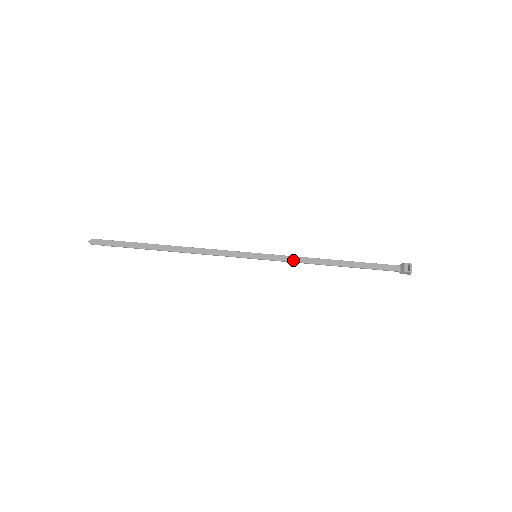
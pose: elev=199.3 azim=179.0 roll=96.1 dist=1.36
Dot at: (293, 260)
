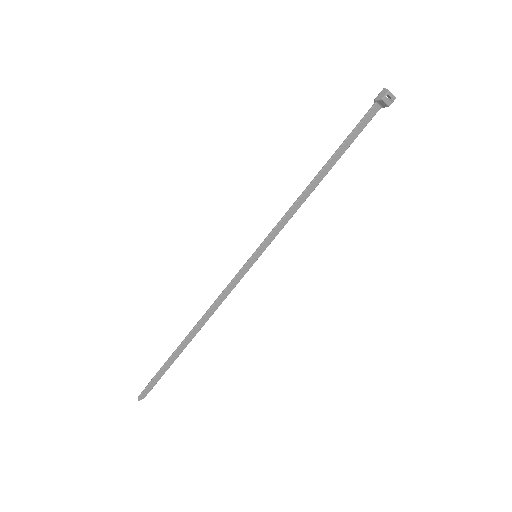
Dot at: (287, 221)
